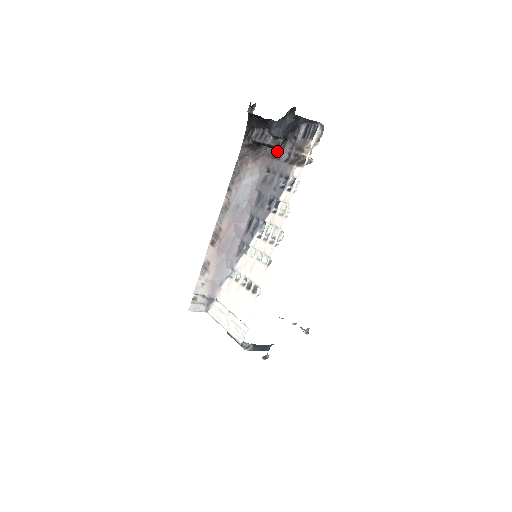
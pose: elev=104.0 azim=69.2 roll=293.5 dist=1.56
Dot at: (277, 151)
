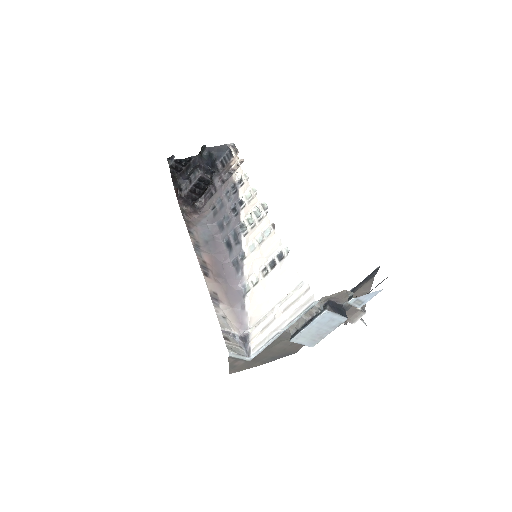
Dot at: (209, 198)
